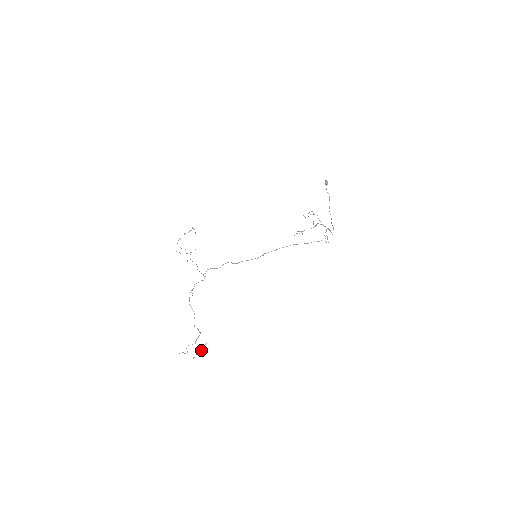
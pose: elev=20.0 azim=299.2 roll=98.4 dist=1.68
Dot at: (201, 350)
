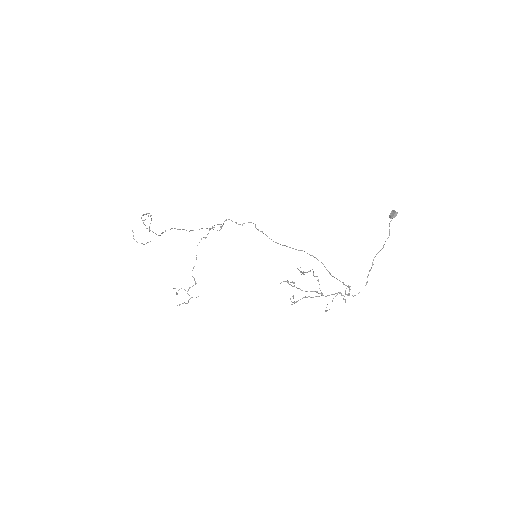
Dot at: (188, 302)
